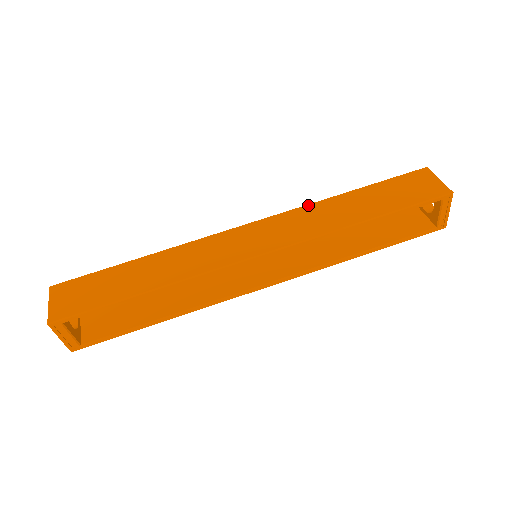
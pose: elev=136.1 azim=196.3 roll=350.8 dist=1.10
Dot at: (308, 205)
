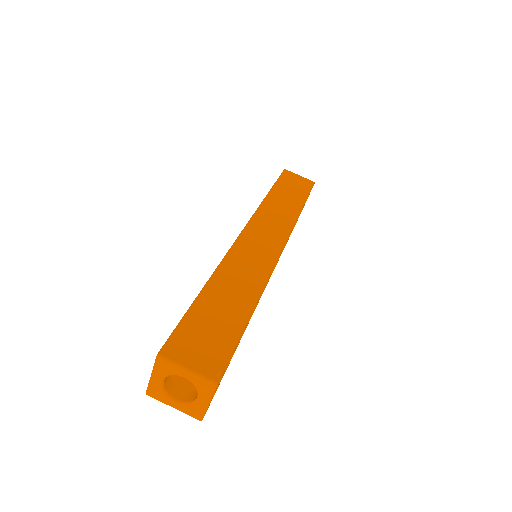
Dot at: (261, 206)
